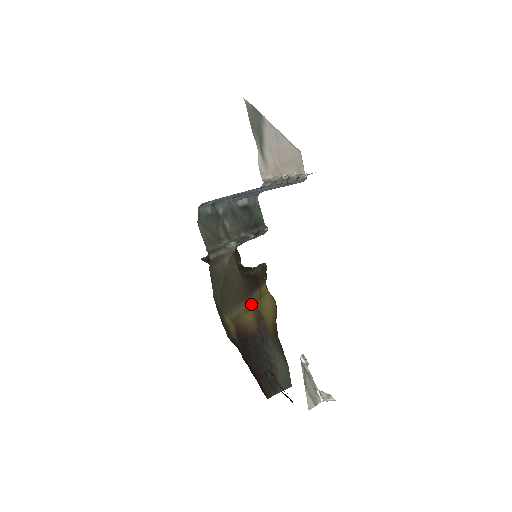
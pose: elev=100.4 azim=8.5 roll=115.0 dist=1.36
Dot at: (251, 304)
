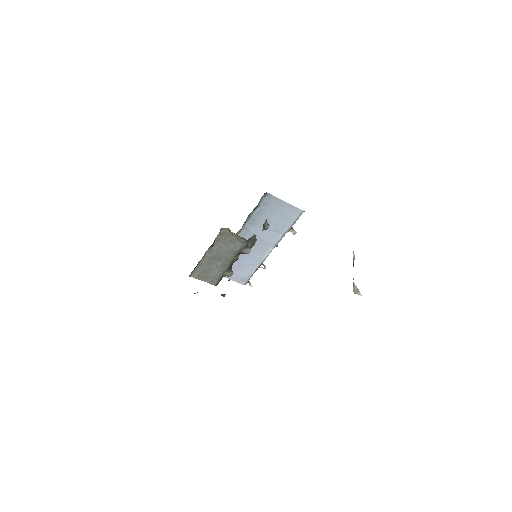
Dot at: occluded
